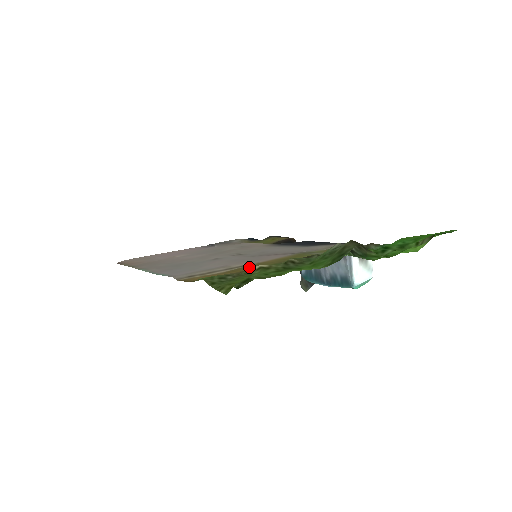
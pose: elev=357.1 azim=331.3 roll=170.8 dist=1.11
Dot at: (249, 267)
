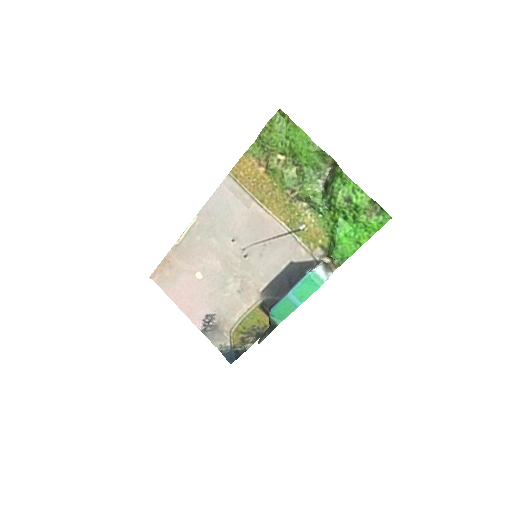
Dot at: (267, 189)
